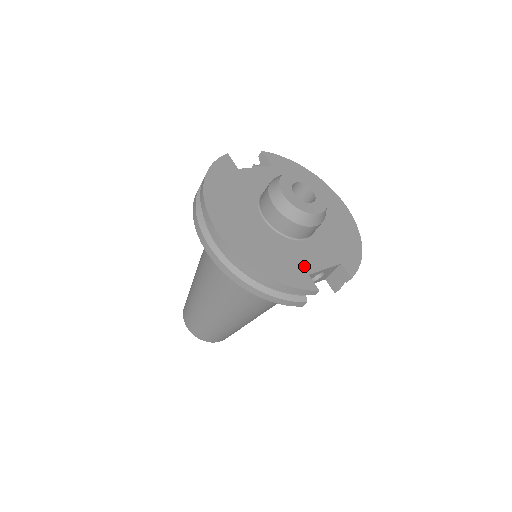
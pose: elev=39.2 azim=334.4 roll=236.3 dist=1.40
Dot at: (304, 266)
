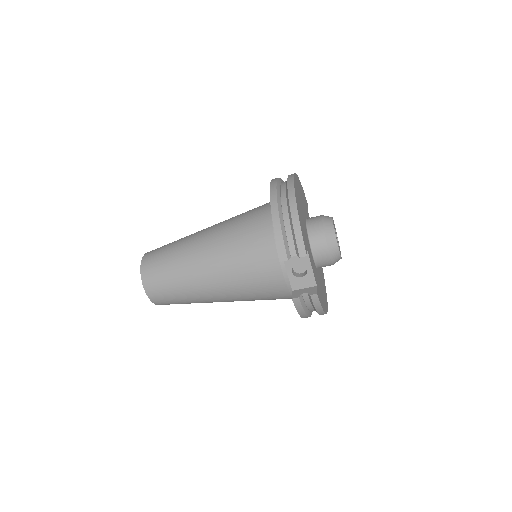
Dot at: (307, 247)
